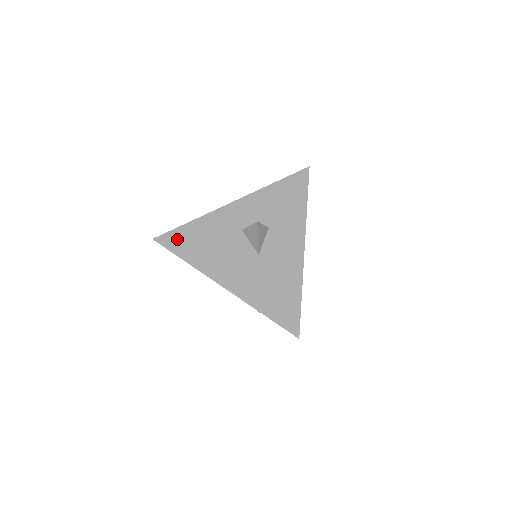
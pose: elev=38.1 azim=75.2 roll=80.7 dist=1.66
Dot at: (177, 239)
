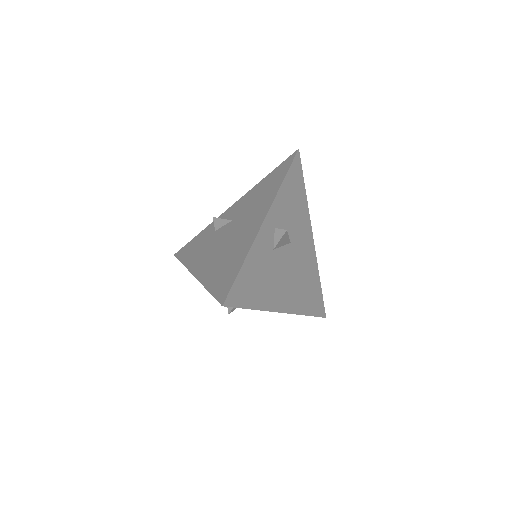
Dot at: occluded
